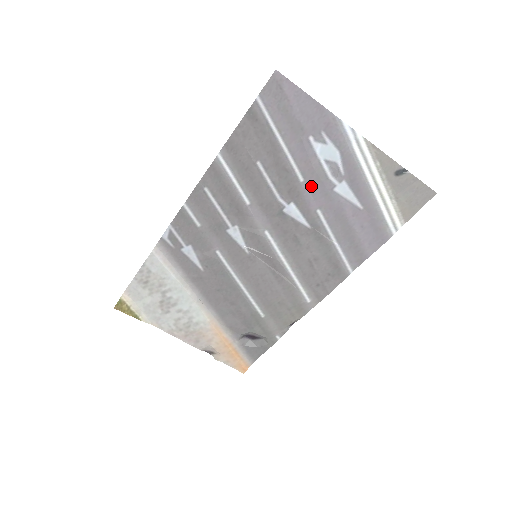
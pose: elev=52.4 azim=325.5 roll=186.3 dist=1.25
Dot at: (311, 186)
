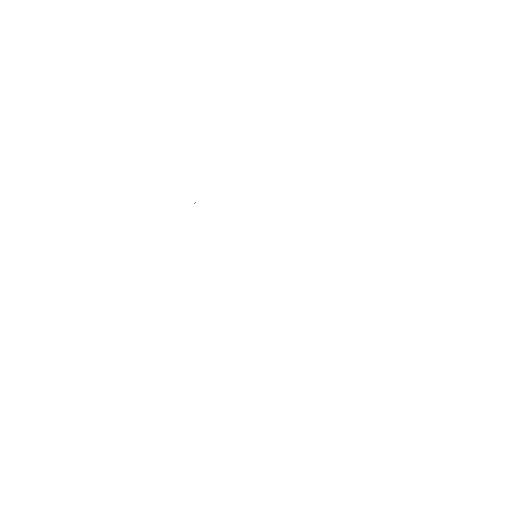
Dot at: occluded
